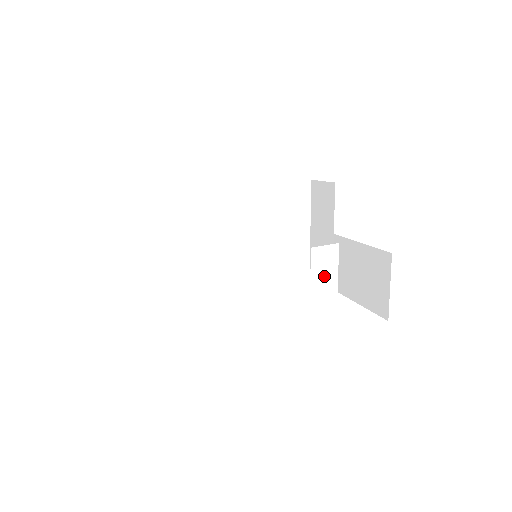
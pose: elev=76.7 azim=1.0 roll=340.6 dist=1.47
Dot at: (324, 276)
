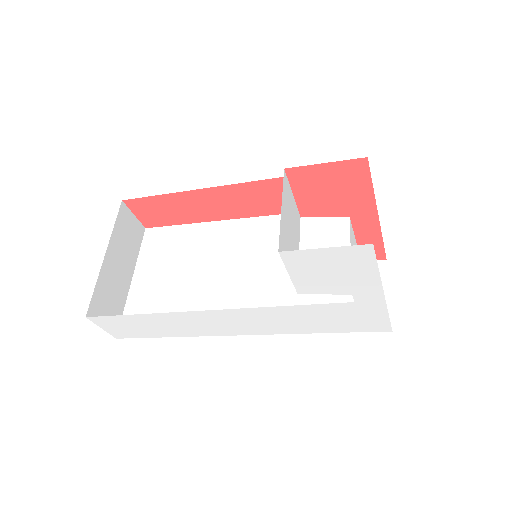
Dot at: occluded
